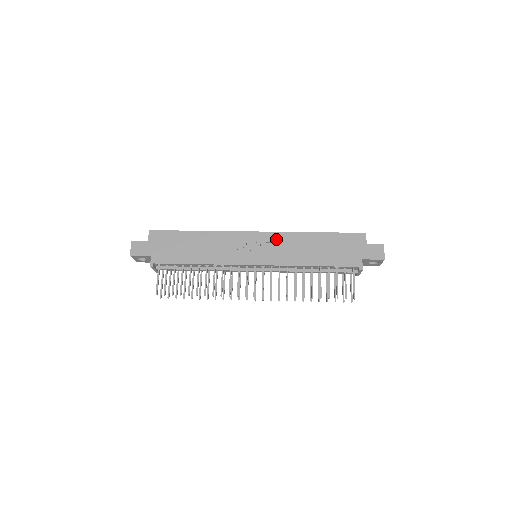
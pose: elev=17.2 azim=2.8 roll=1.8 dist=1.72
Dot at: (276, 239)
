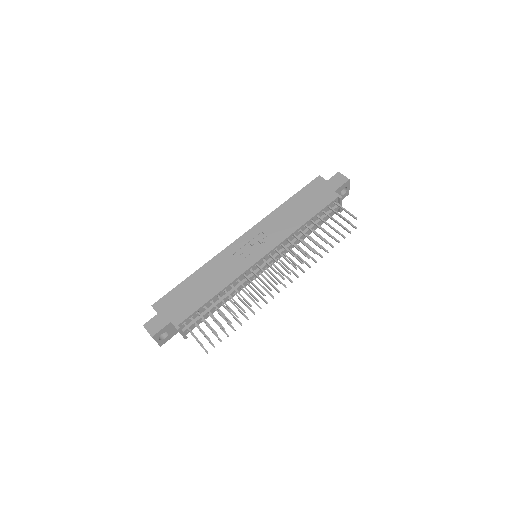
Dot at: (260, 229)
